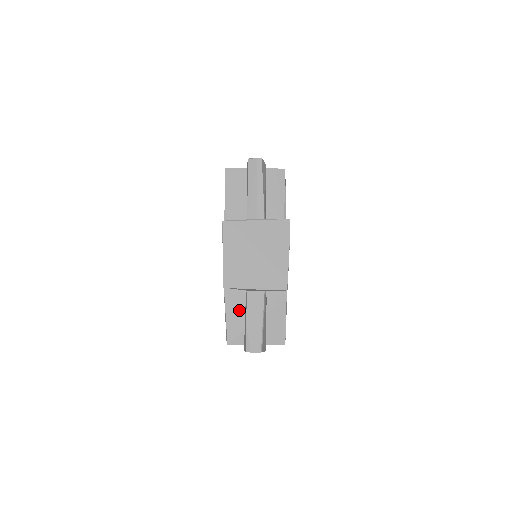
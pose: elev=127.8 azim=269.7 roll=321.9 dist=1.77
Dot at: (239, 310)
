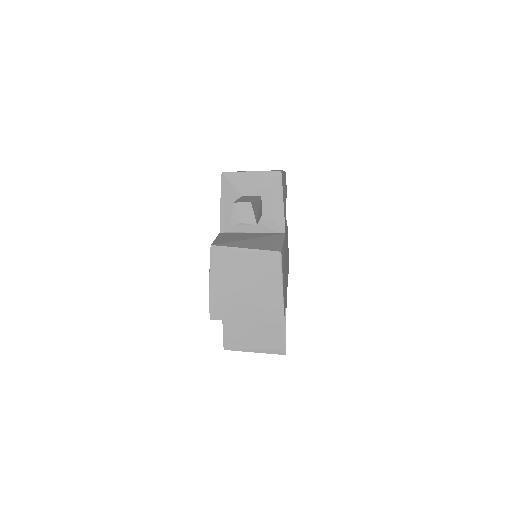
Dot at: (231, 238)
